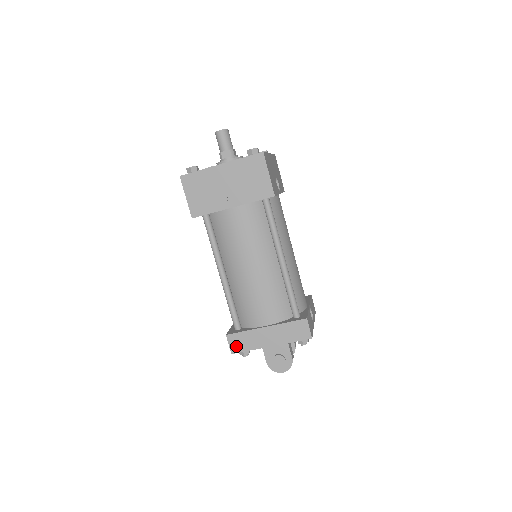
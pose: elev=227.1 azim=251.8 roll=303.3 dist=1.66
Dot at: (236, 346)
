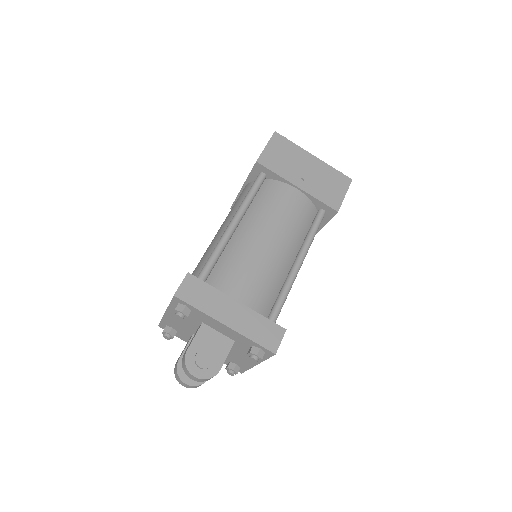
Dot at: (188, 292)
